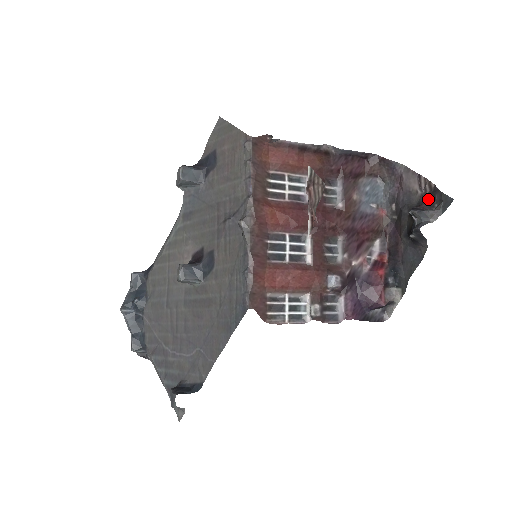
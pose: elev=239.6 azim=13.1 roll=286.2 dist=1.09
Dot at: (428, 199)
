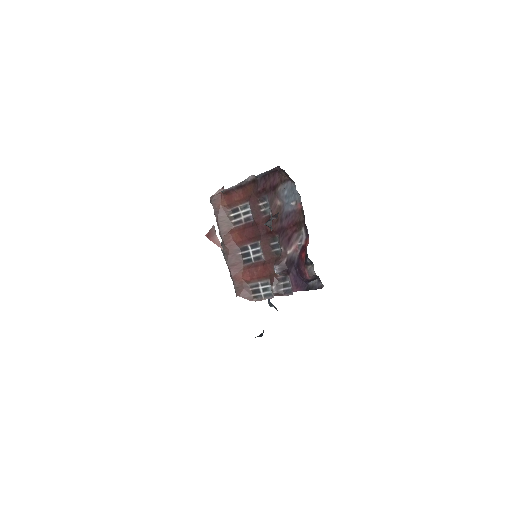
Dot at: occluded
